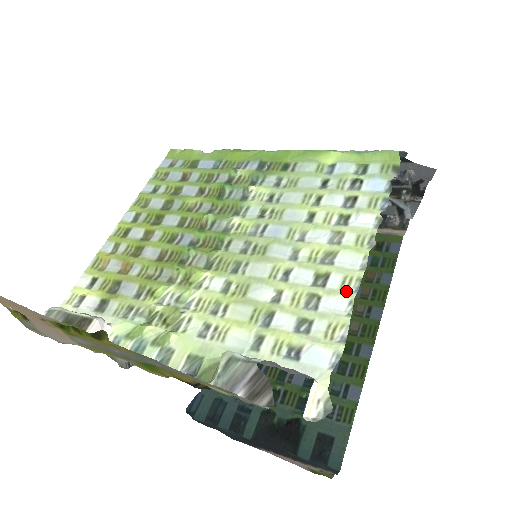
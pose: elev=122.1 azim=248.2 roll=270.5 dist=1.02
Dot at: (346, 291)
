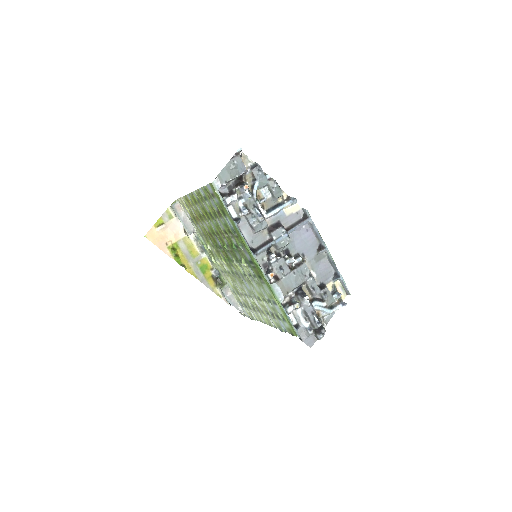
Dot at: (257, 318)
